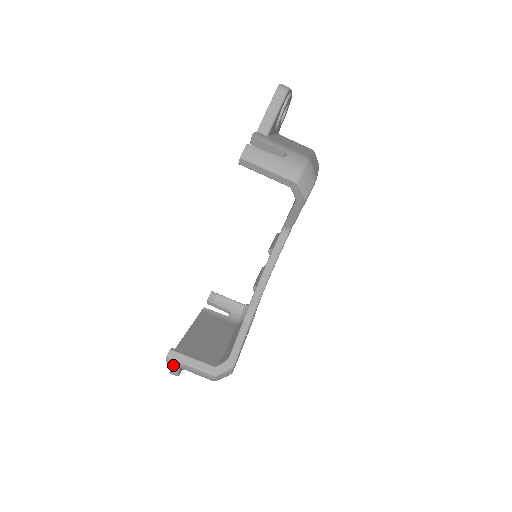
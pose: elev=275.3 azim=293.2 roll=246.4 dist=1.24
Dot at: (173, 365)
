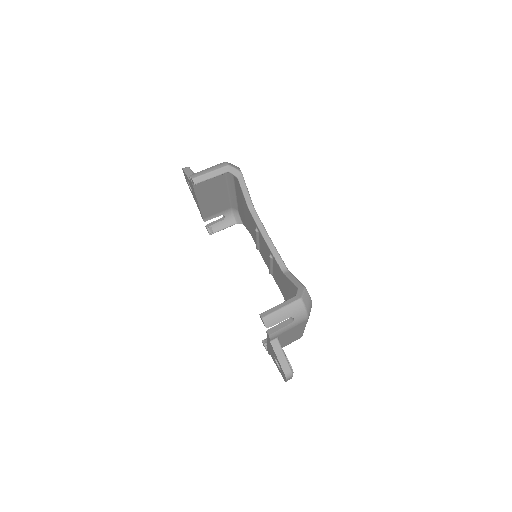
Dot at: (279, 358)
